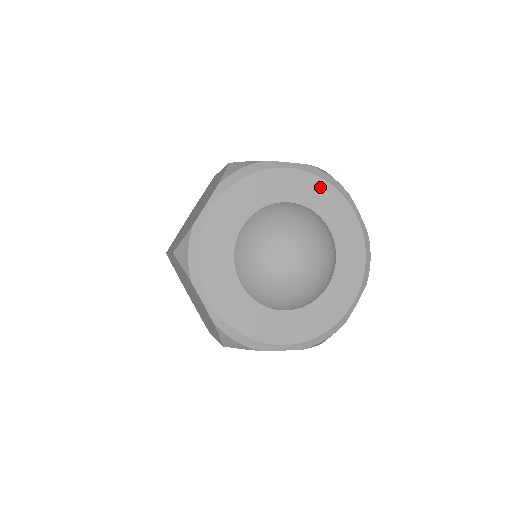
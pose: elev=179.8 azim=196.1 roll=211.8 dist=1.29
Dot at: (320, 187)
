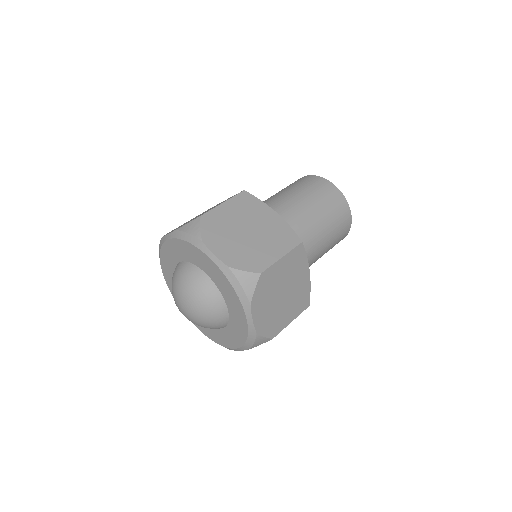
Dot at: (227, 285)
